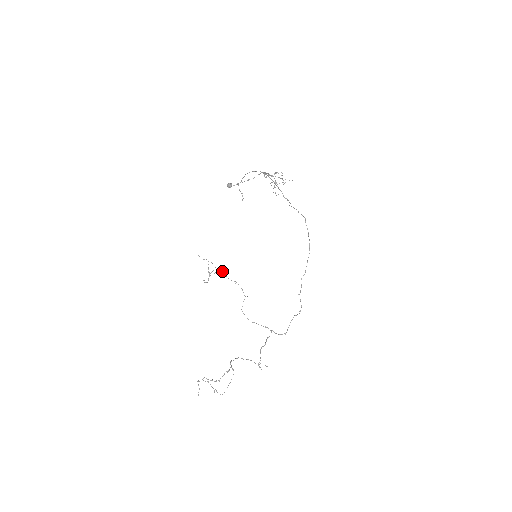
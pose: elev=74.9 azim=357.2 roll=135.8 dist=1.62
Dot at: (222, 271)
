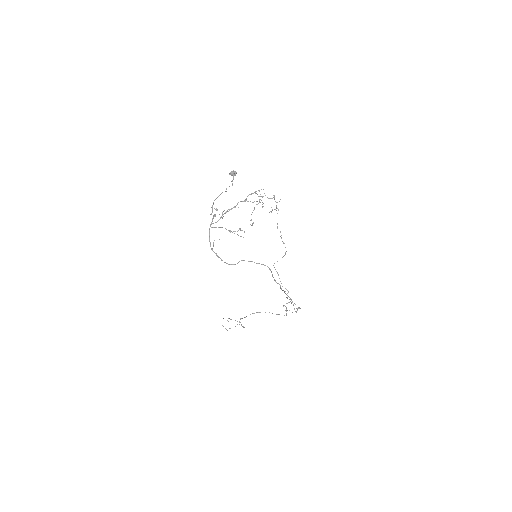
Dot at: occluded
